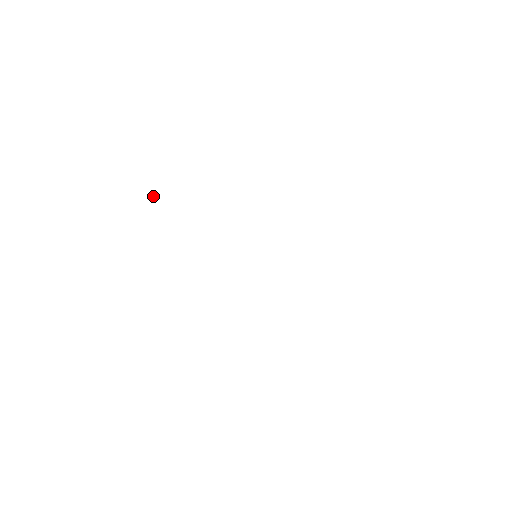
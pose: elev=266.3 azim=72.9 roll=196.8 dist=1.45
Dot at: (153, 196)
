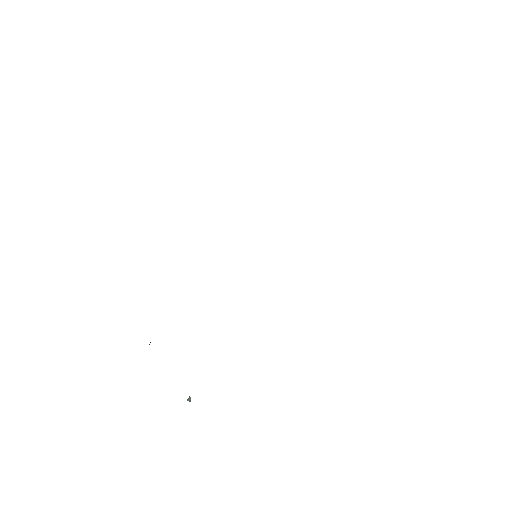
Dot at: (188, 400)
